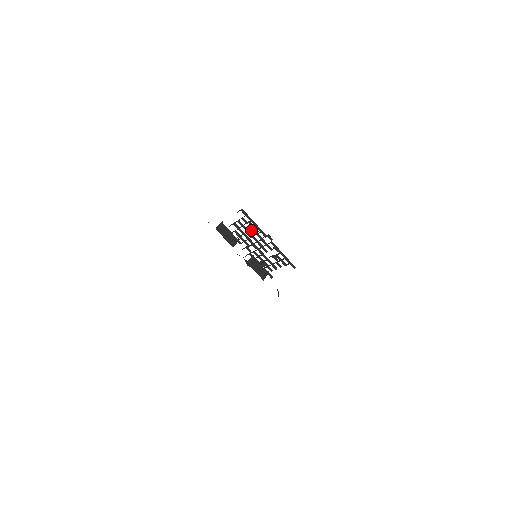
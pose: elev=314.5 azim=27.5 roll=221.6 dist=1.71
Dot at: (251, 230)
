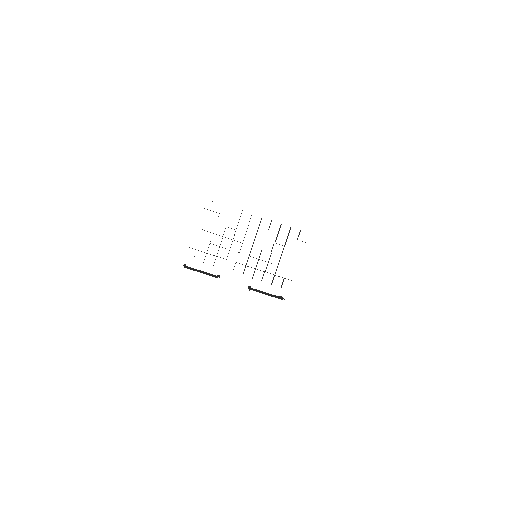
Dot at: occluded
